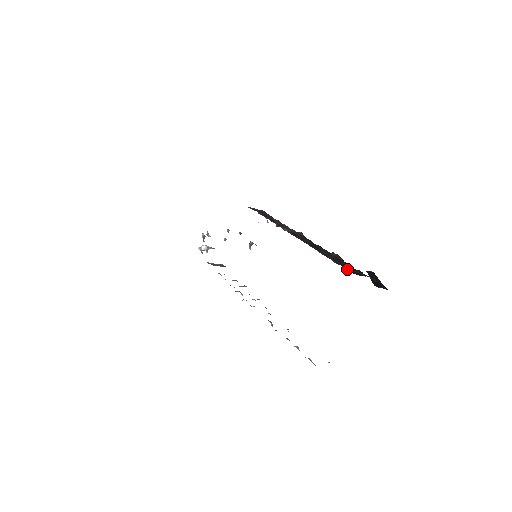
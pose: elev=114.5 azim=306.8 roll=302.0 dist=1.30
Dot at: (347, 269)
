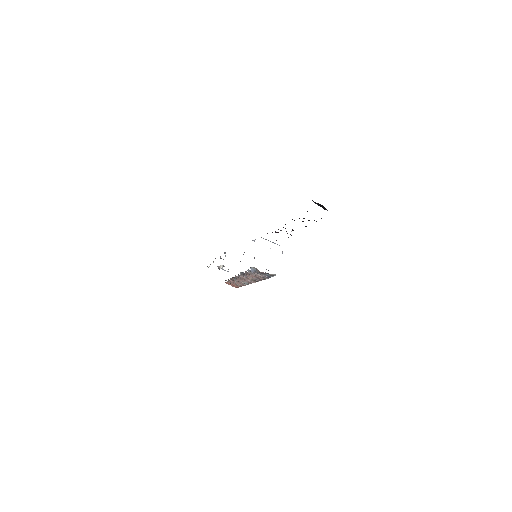
Dot at: occluded
